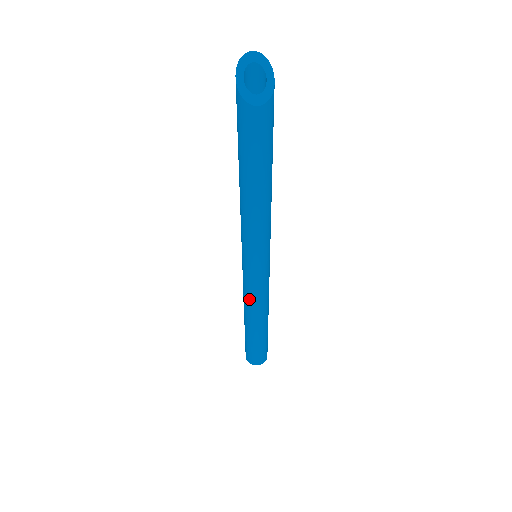
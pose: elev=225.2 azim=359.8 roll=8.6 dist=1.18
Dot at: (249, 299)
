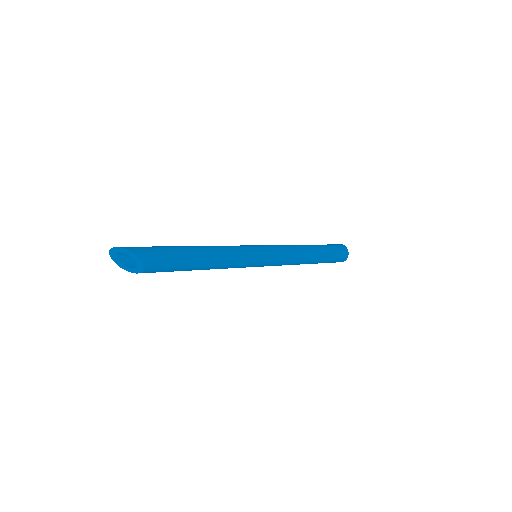
Dot at: occluded
